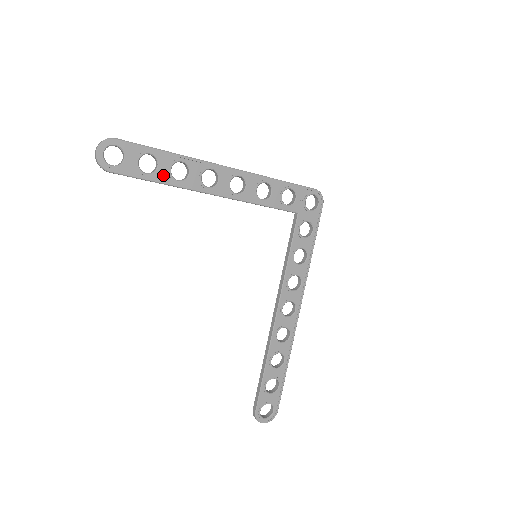
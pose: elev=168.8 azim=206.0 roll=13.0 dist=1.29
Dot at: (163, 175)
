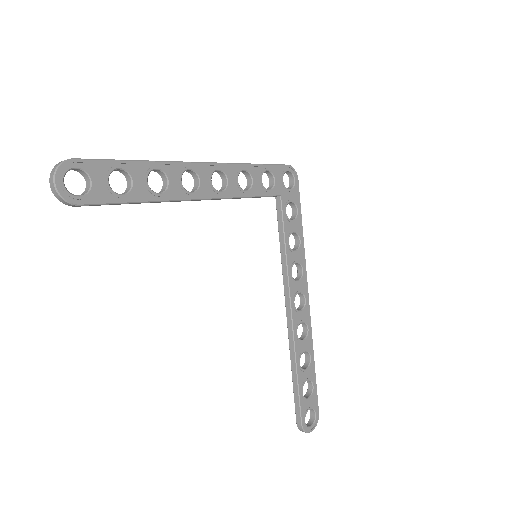
Dot at: (141, 191)
